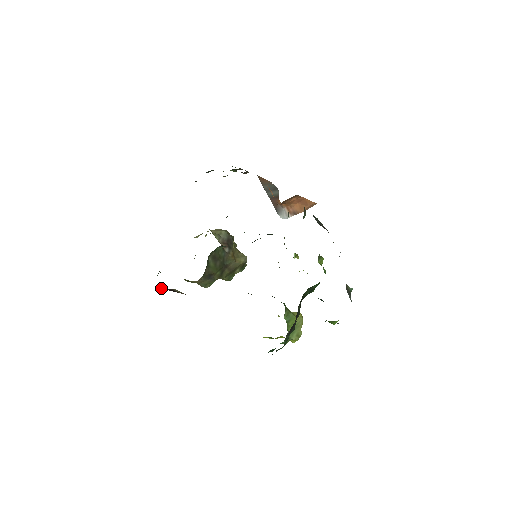
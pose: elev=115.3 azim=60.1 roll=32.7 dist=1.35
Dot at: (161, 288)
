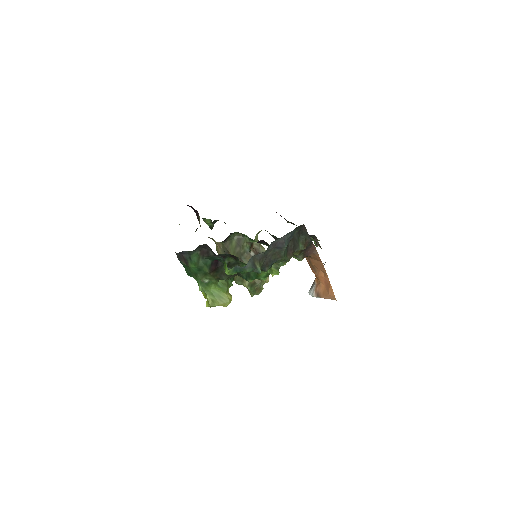
Dot at: occluded
